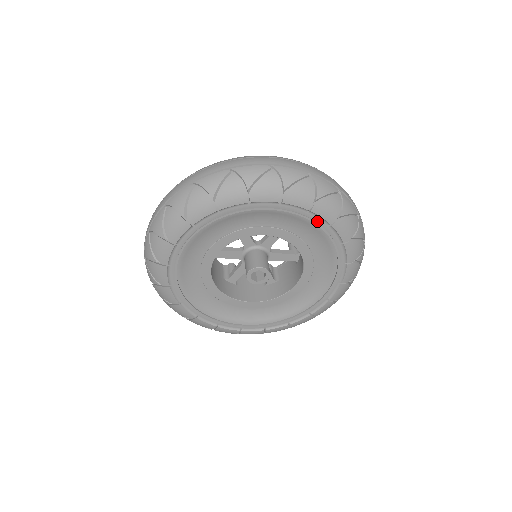
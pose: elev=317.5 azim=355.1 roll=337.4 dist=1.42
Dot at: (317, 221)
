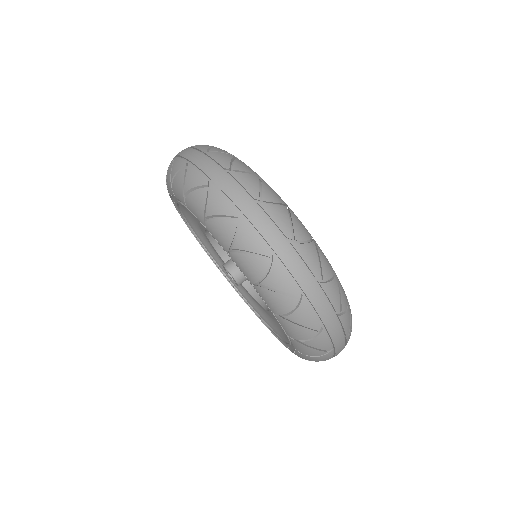
Dot at: occluded
